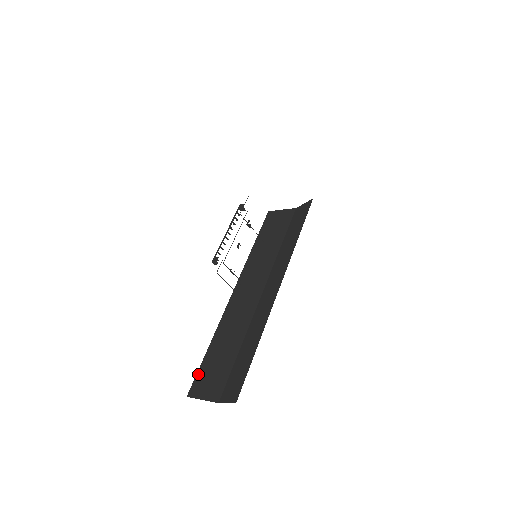
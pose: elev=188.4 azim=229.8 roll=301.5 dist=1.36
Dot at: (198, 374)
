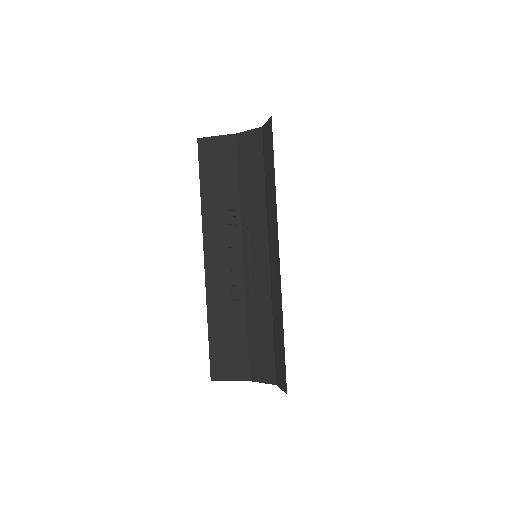
Dot at: (211, 357)
